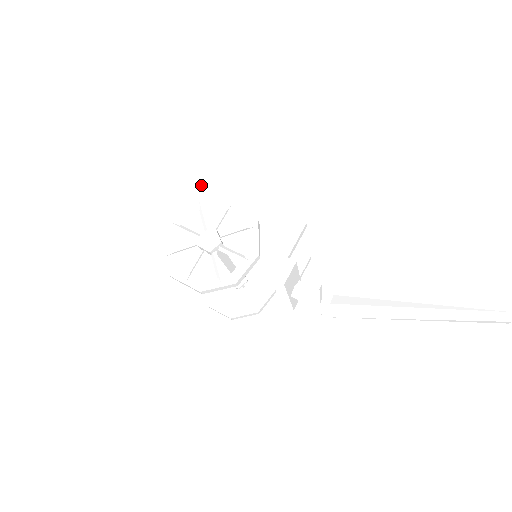
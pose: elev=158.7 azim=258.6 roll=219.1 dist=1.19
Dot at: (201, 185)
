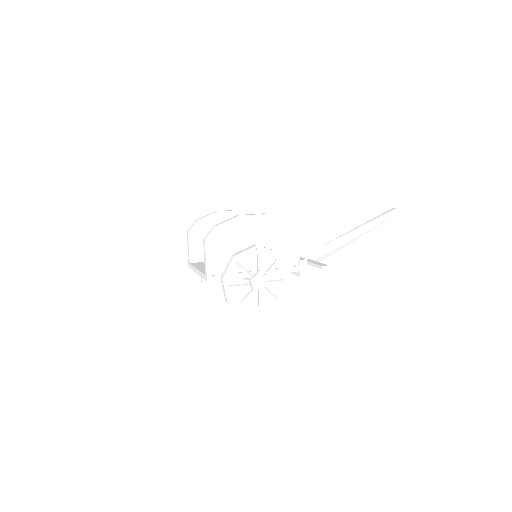
Dot at: (219, 245)
